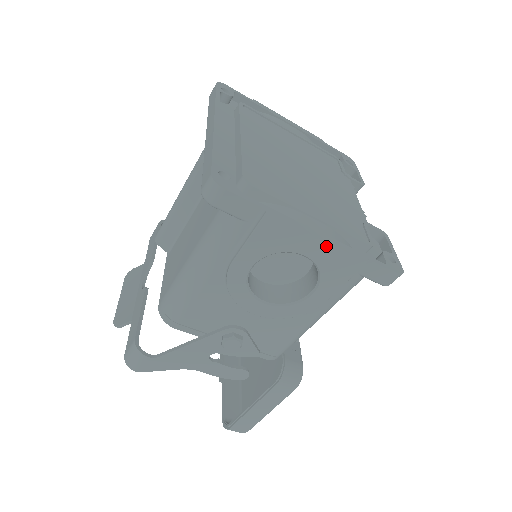
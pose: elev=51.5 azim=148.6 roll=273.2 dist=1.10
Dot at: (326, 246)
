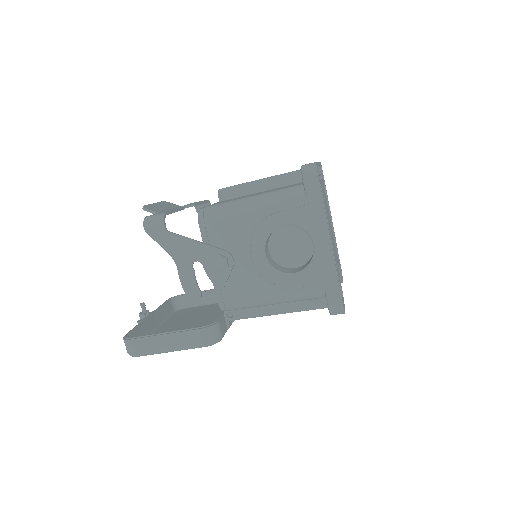
Dot at: (329, 250)
